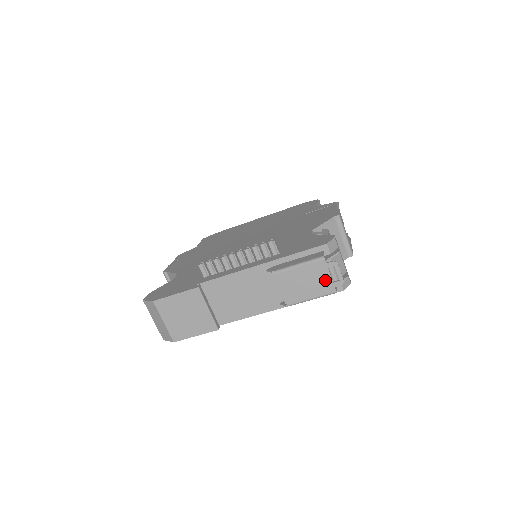
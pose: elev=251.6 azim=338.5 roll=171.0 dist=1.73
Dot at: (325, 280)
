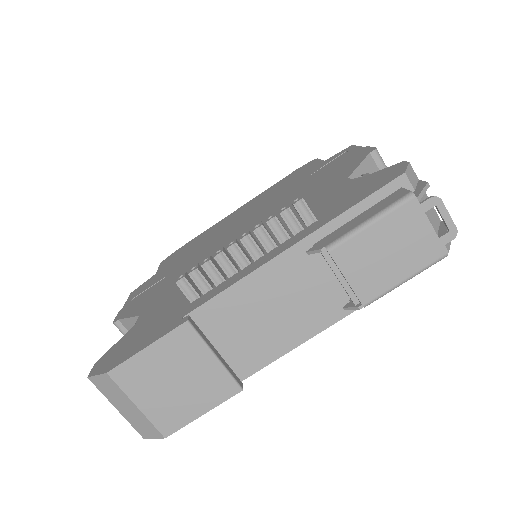
Dot at: (423, 237)
